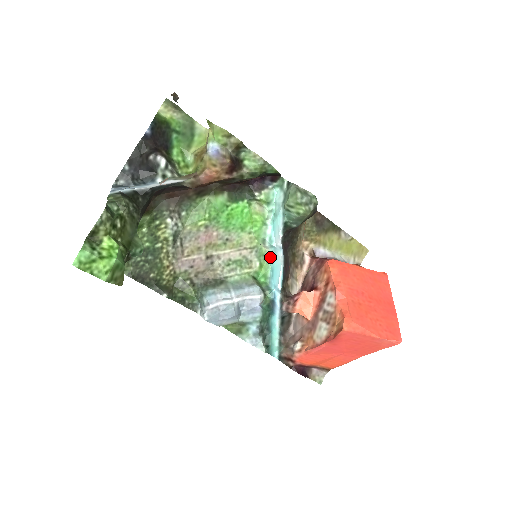
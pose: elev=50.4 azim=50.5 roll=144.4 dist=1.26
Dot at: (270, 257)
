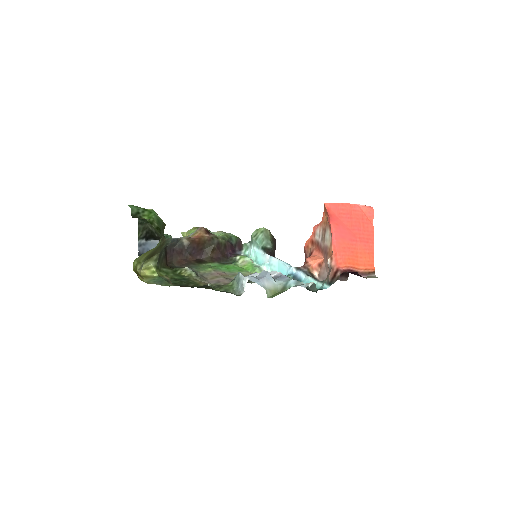
Dot at: occluded
